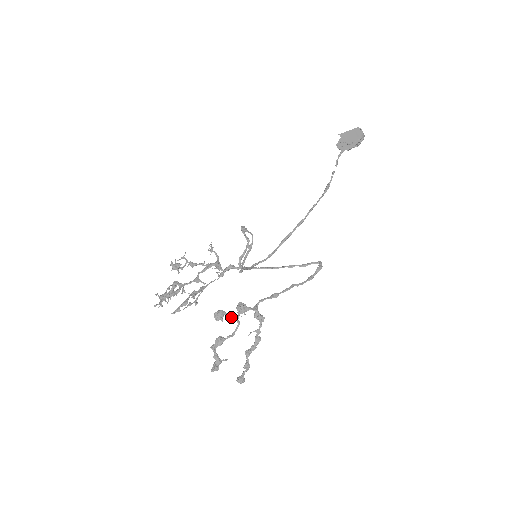
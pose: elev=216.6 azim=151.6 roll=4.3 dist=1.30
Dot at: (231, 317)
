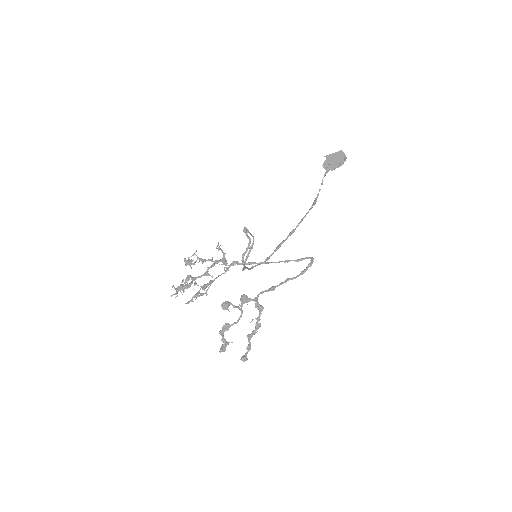
Dot at: (236, 307)
